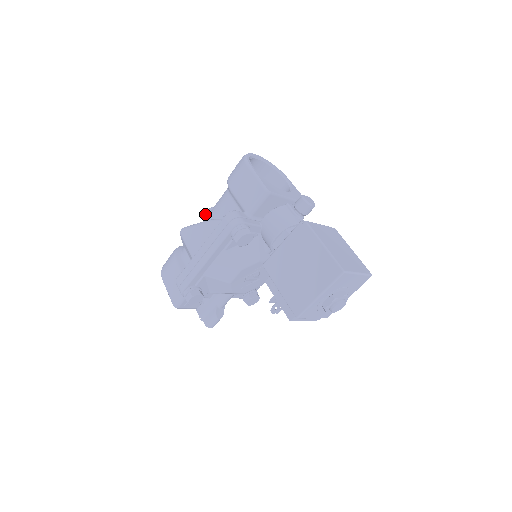
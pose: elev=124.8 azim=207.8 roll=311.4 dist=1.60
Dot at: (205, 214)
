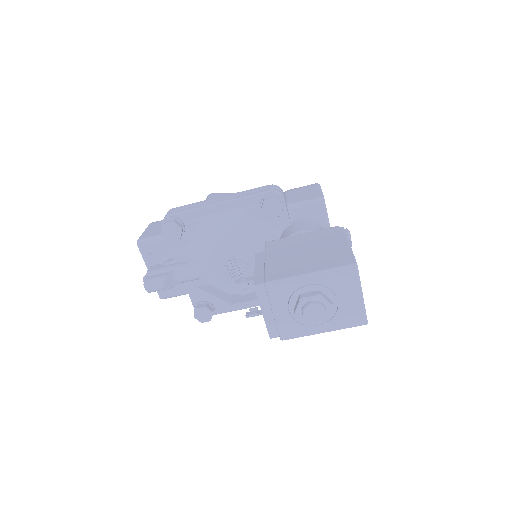
Dot at: occluded
